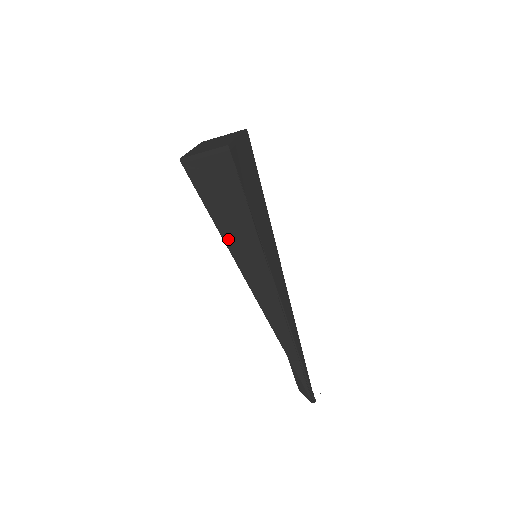
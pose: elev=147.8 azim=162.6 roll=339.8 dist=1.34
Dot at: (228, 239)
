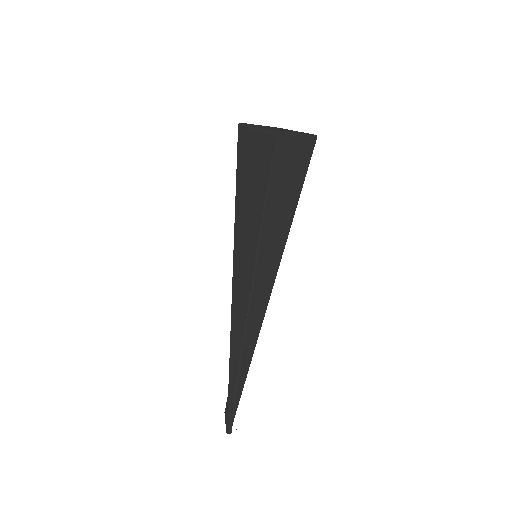
Dot at: (238, 221)
